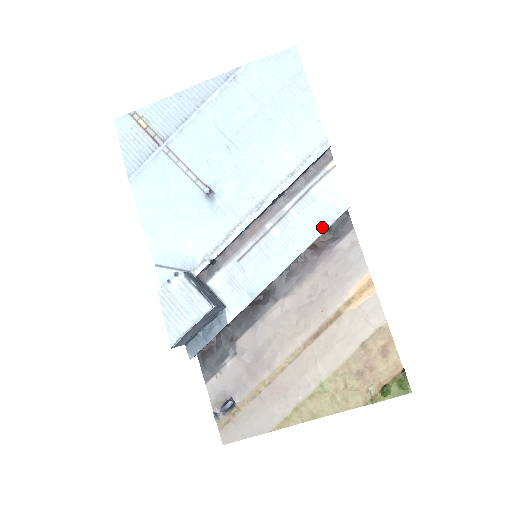
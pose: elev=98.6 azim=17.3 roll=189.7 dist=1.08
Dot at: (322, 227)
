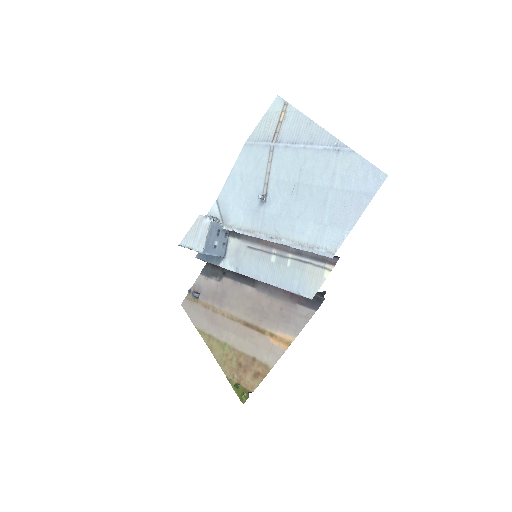
Dot at: (291, 288)
